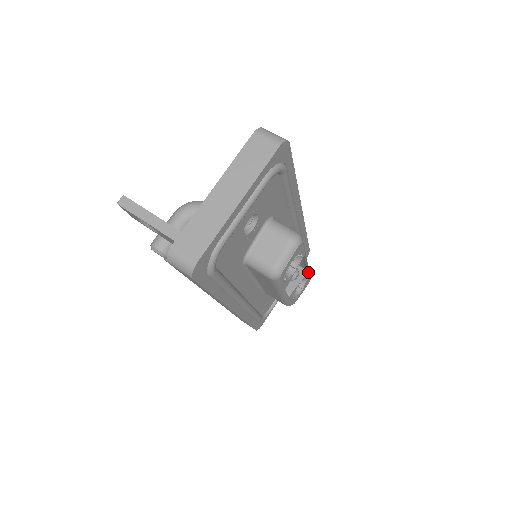
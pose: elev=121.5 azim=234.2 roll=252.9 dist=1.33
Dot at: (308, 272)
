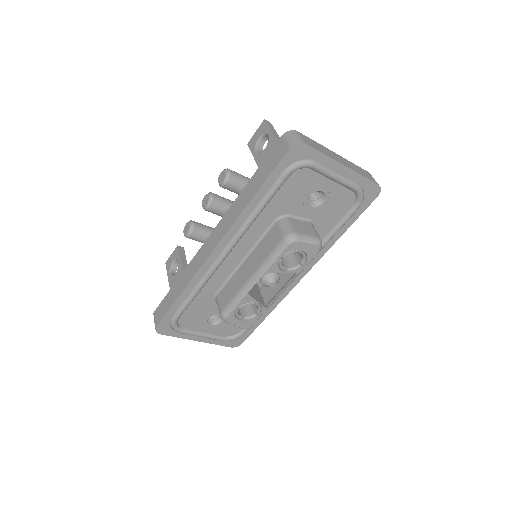
Dot at: (265, 309)
